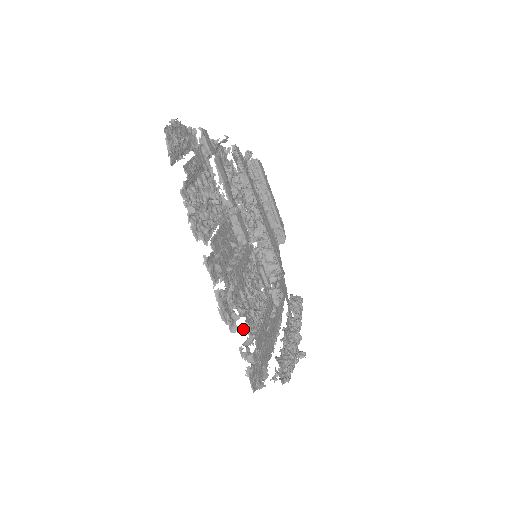
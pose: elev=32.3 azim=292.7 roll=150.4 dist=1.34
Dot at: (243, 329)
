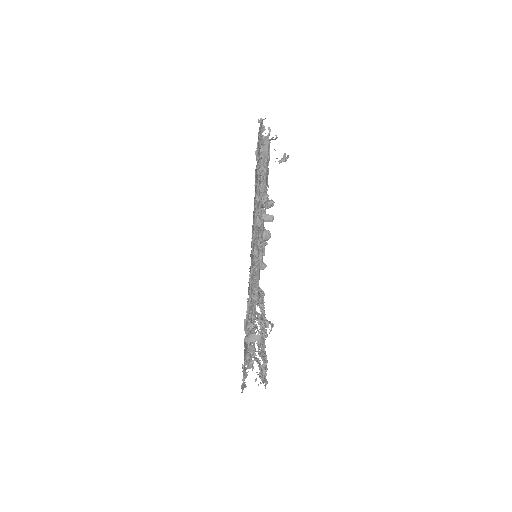
Dot at: (255, 339)
